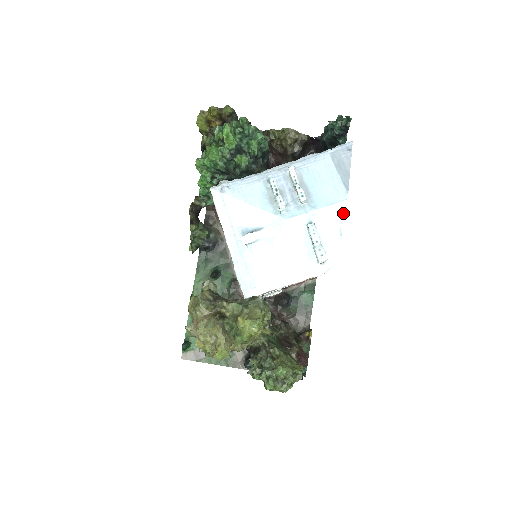
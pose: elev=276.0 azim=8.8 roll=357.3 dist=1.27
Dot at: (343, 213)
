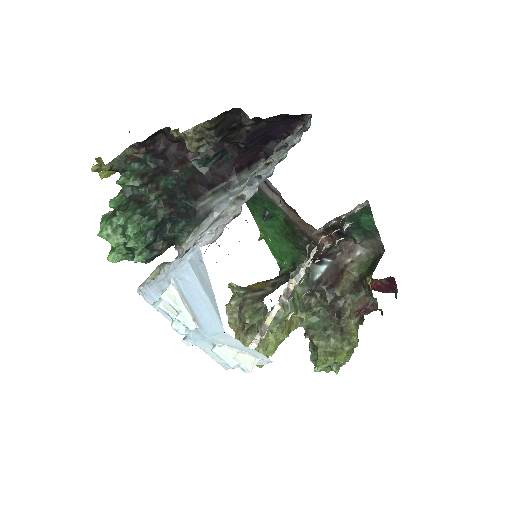
Dot at: (233, 339)
